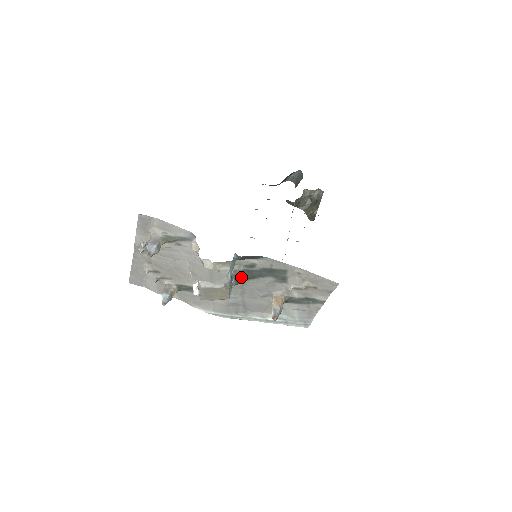
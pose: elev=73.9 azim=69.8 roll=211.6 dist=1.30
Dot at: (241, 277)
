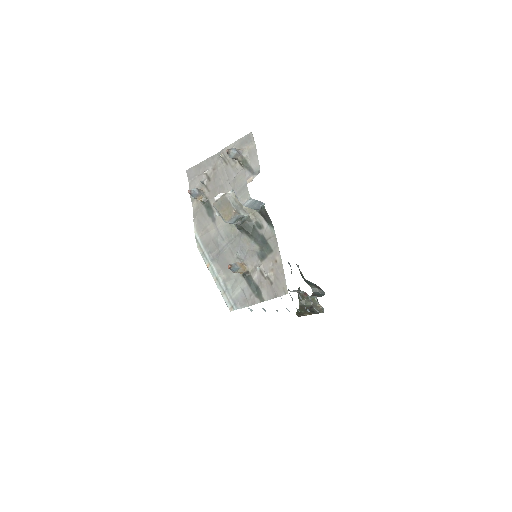
Dot at: (246, 225)
